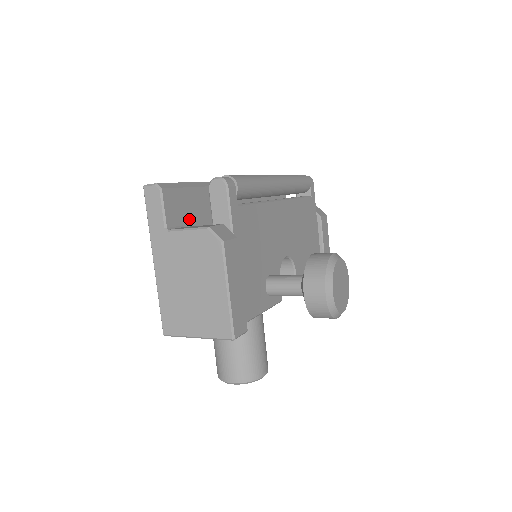
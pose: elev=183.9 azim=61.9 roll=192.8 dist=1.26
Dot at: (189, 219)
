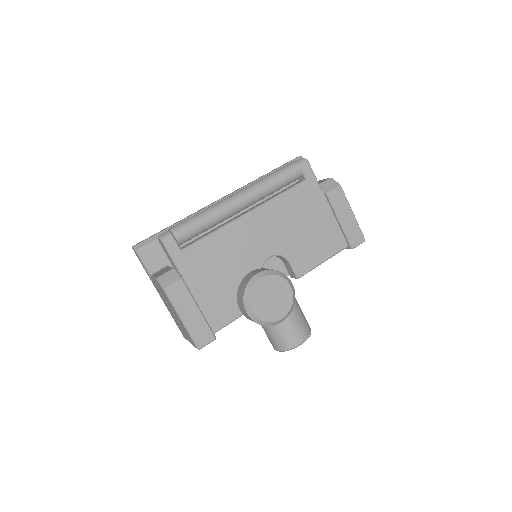
Dot at: occluded
